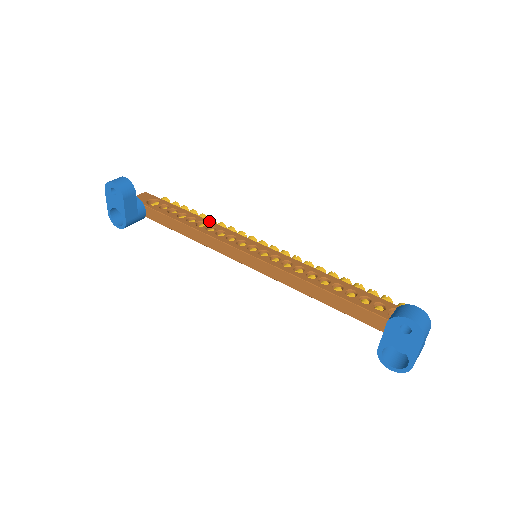
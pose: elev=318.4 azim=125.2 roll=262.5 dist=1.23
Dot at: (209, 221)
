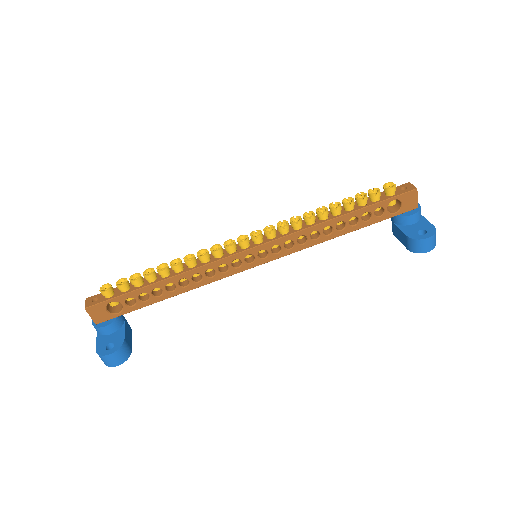
Dot at: (184, 275)
